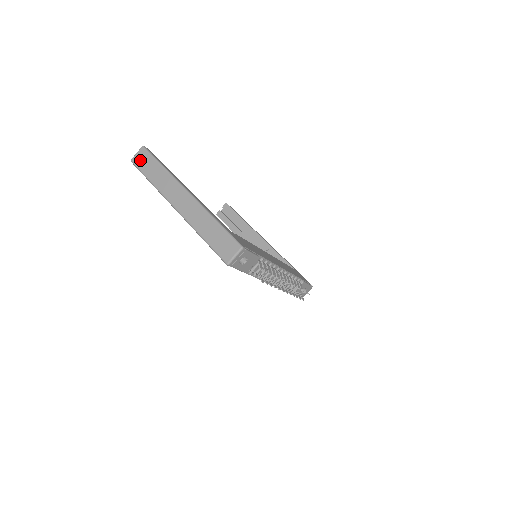
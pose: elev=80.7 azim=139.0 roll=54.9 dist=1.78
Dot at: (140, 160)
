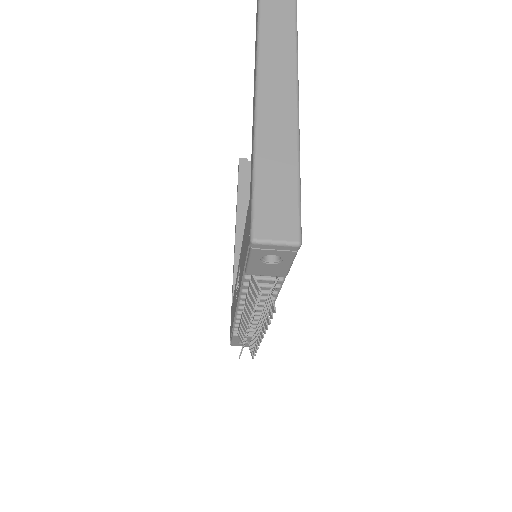
Dot at: out of frame
